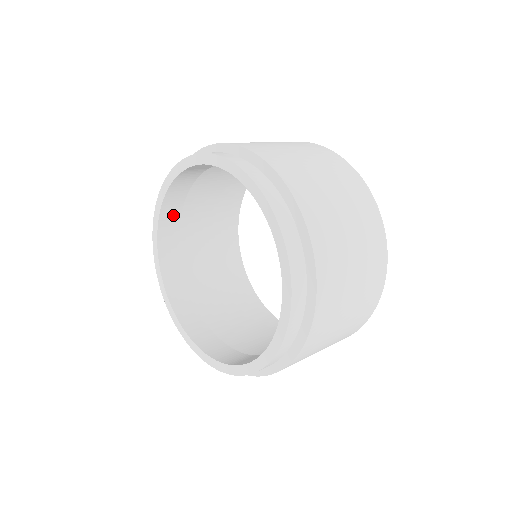
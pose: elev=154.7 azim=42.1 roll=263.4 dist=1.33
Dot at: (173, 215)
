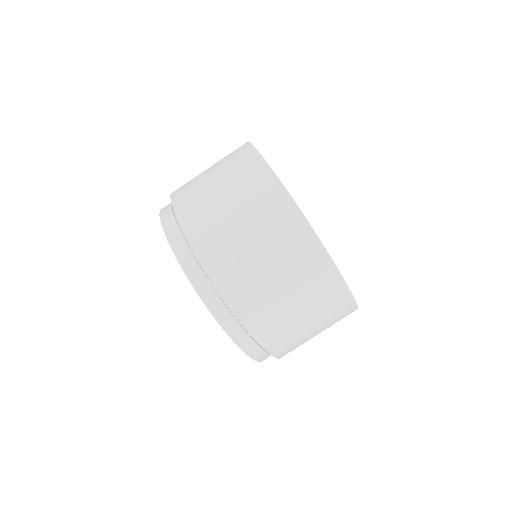
Dot at: occluded
